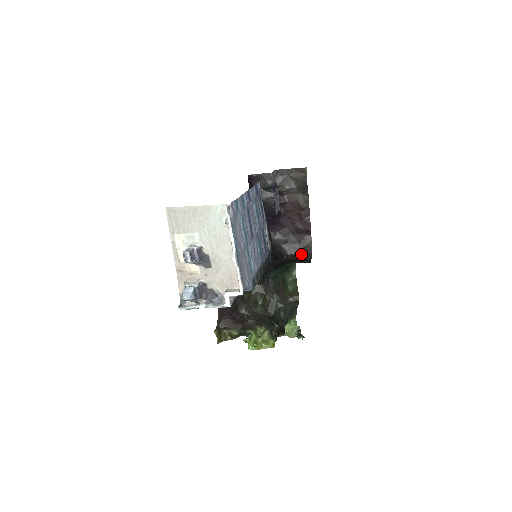
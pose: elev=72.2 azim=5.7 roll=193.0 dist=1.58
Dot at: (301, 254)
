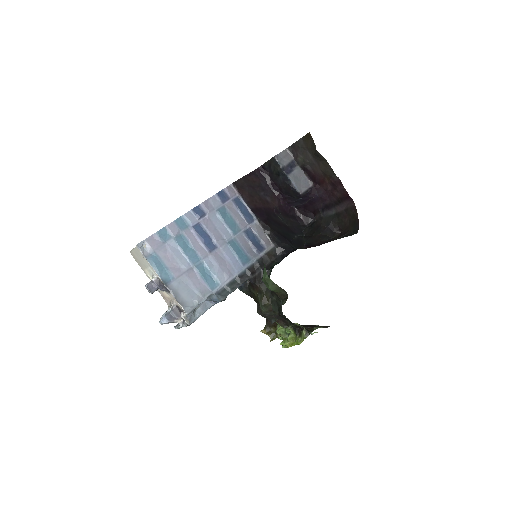
Dot at: (351, 225)
